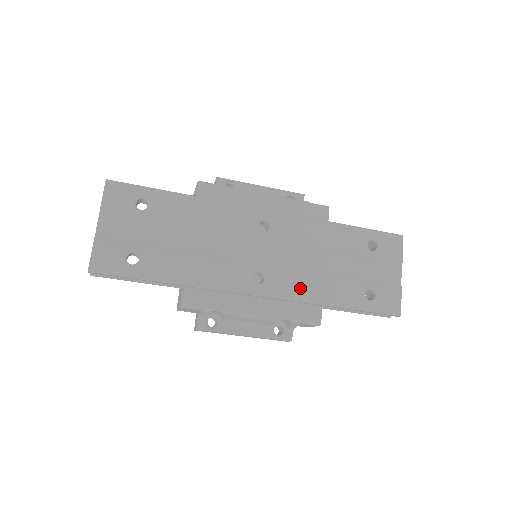
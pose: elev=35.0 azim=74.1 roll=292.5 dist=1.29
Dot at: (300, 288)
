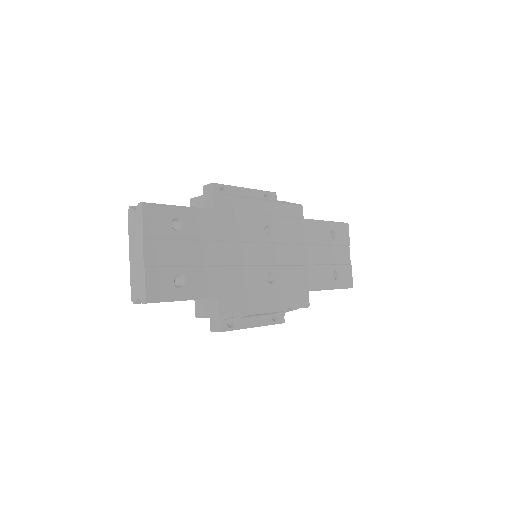
Dot at: (297, 280)
